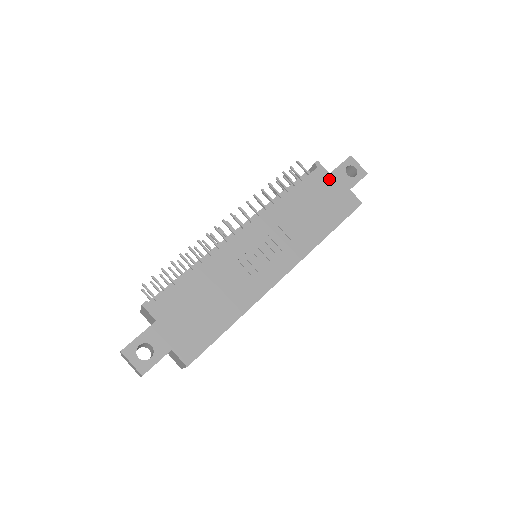
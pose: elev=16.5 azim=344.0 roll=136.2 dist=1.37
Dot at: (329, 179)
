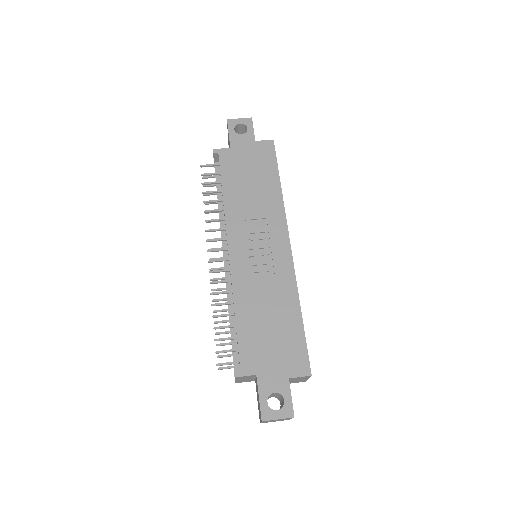
Dot at: (235, 151)
